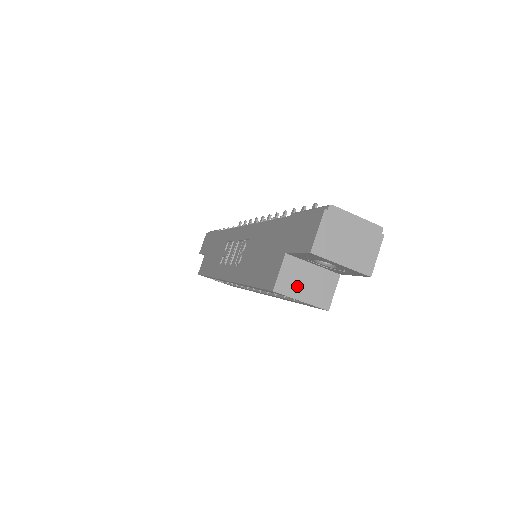
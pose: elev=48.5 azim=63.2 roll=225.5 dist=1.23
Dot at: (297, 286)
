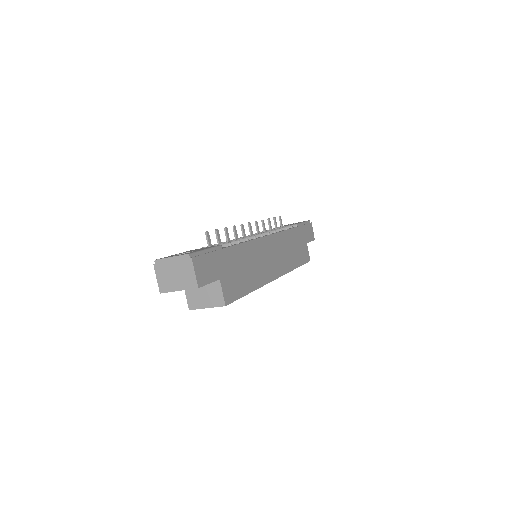
Dot at: (200, 300)
